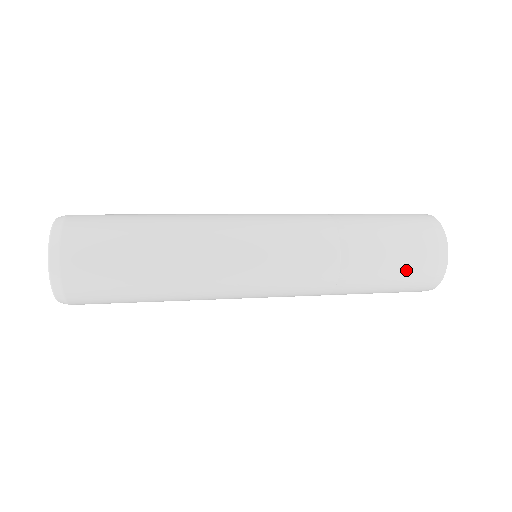
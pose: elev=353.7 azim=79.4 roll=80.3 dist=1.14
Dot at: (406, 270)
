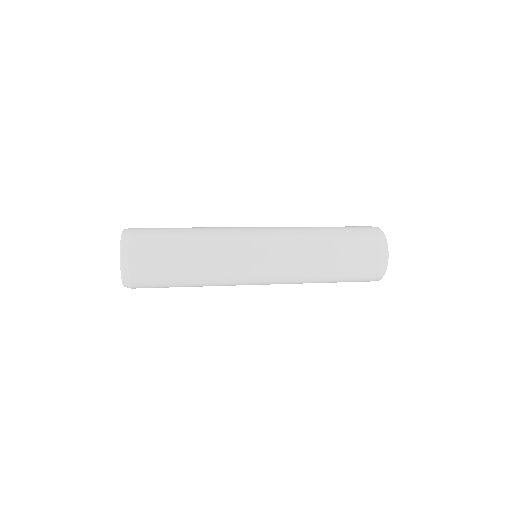
Dot at: (357, 238)
